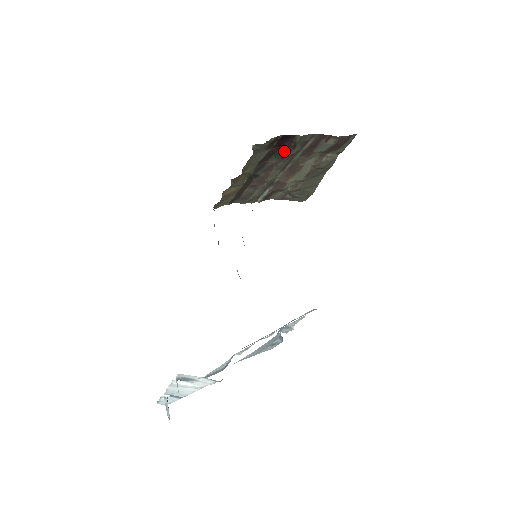
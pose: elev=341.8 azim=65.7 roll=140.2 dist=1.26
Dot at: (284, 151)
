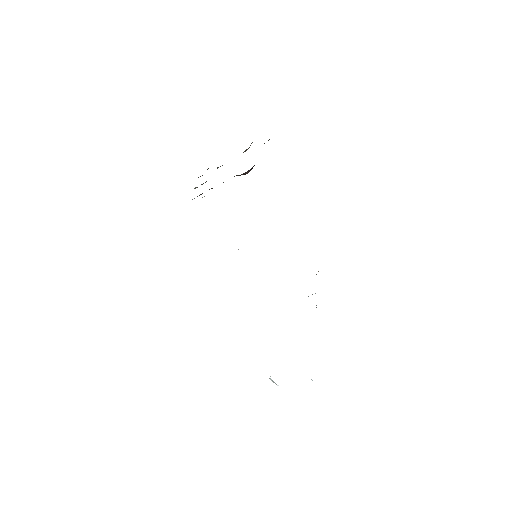
Dot at: (247, 172)
